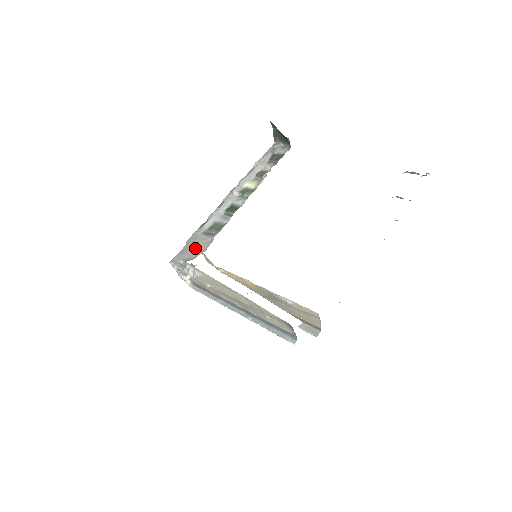
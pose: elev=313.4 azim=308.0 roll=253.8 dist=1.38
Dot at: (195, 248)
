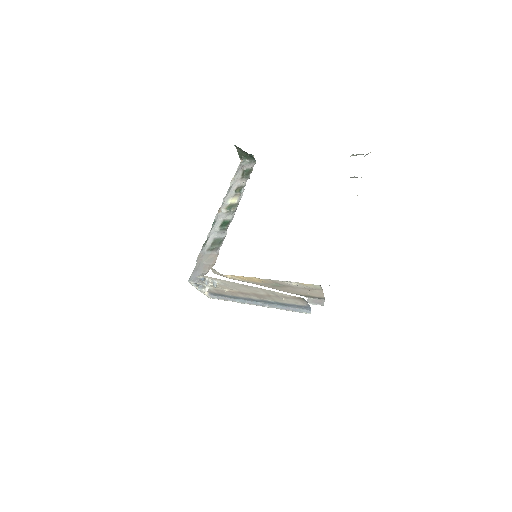
Dot at: (206, 264)
